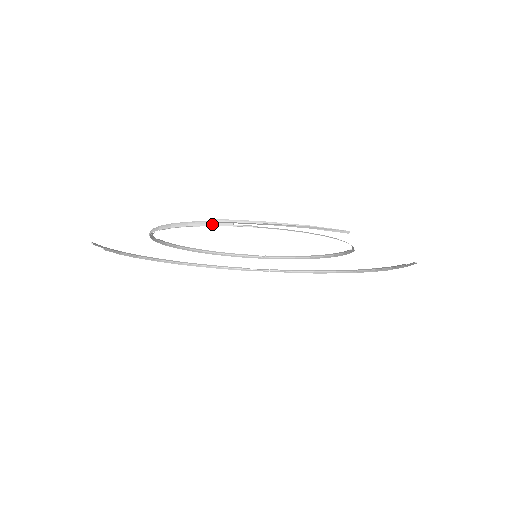
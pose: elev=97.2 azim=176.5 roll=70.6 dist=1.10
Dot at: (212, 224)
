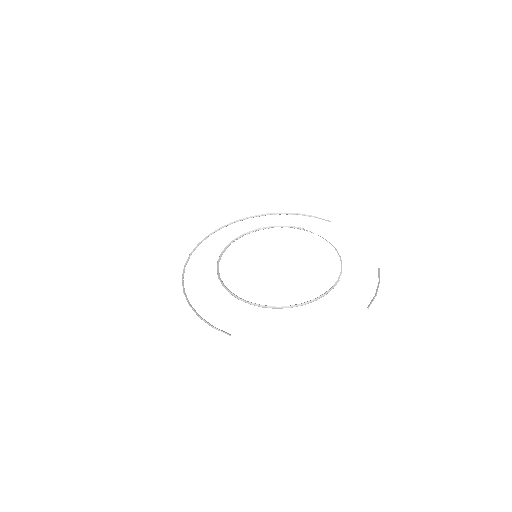
Dot at: occluded
